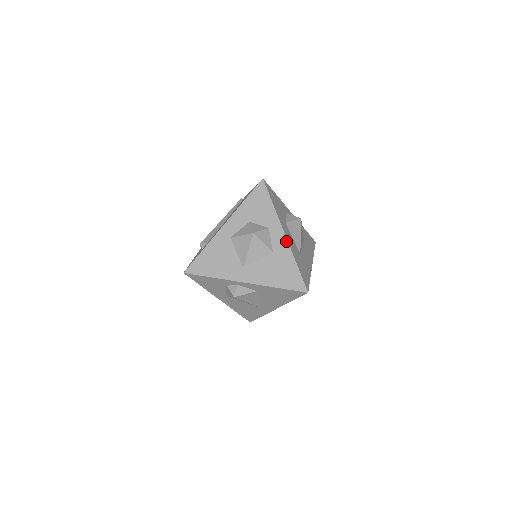
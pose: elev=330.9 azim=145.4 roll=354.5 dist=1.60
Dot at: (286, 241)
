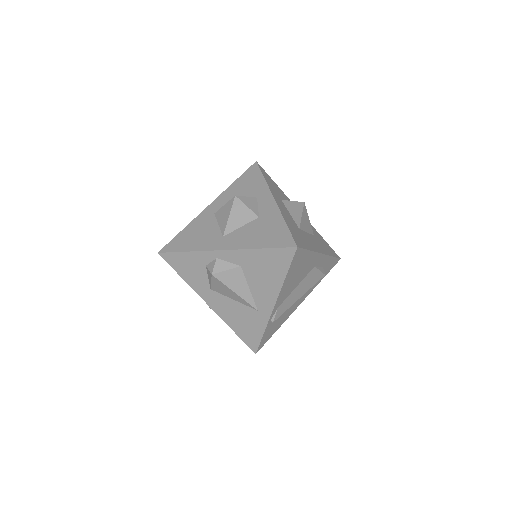
Dot at: (275, 204)
